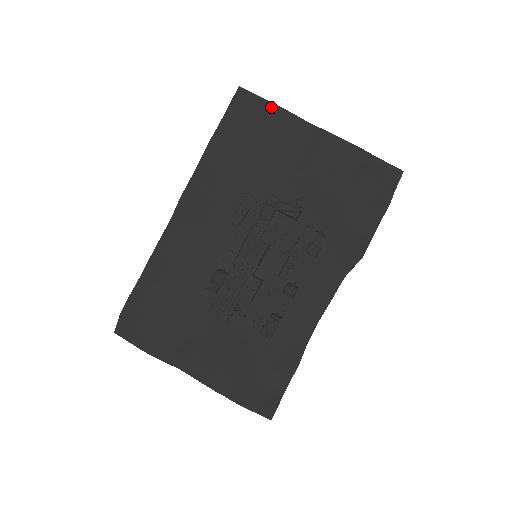
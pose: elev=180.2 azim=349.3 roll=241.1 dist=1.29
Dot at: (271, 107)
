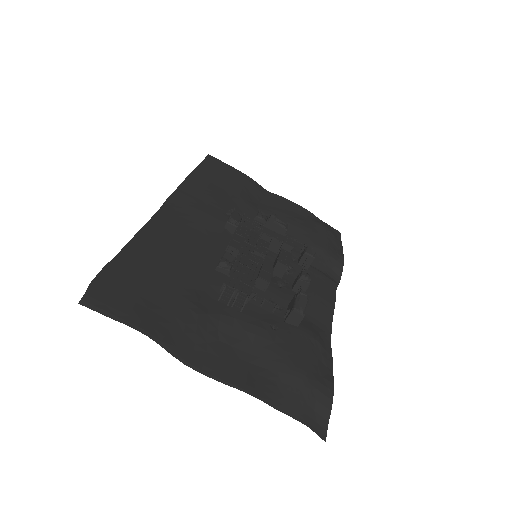
Dot at: (237, 171)
